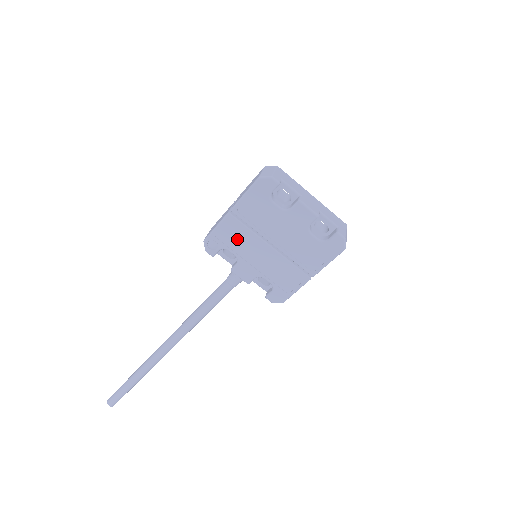
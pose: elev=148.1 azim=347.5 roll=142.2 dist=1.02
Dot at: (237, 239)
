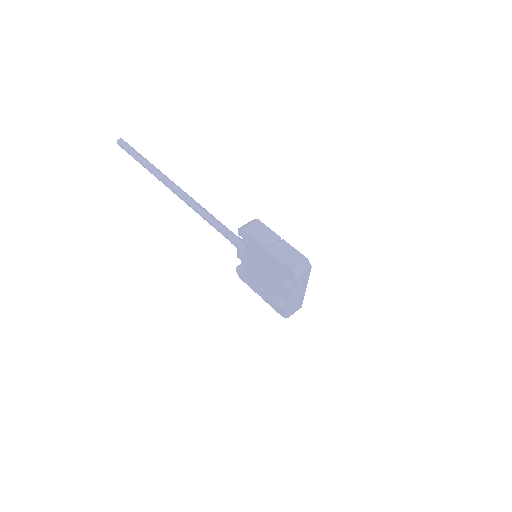
Dot at: (255, 252)
